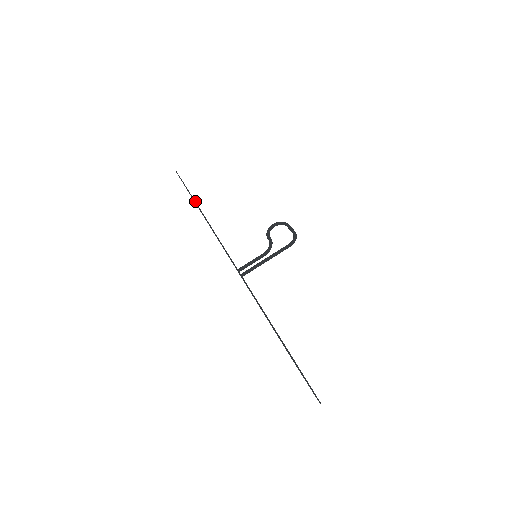
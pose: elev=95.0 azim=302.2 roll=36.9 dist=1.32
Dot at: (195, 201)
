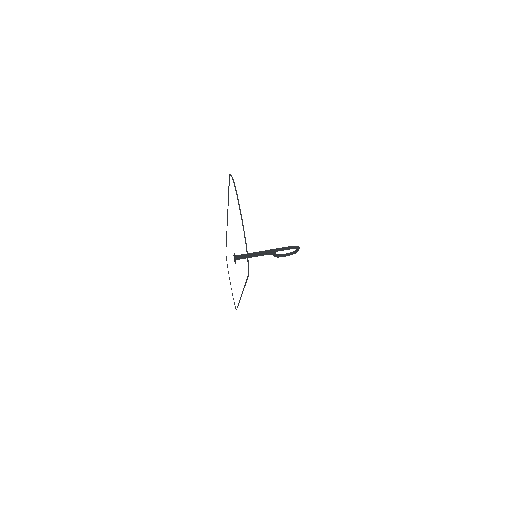
Dot at: (234, 302)
